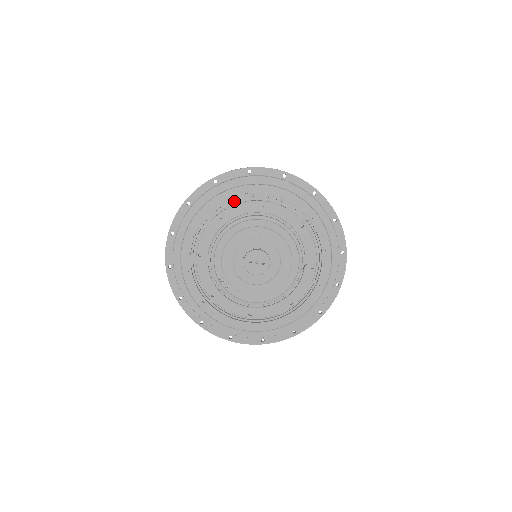
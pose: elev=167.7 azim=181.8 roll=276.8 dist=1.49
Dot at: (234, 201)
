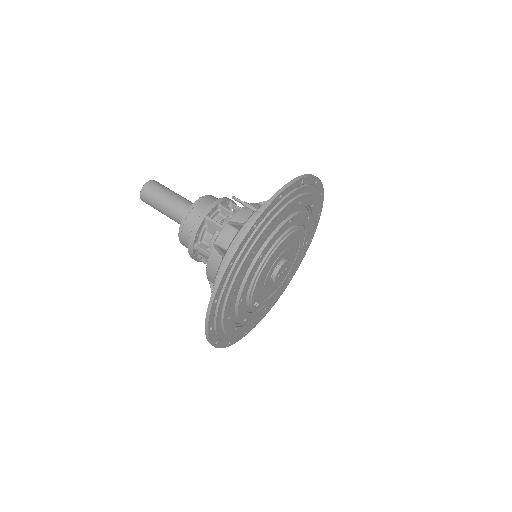
Dot at: occluded
